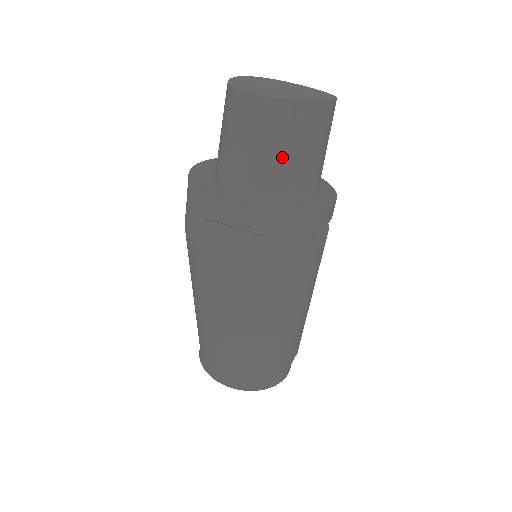
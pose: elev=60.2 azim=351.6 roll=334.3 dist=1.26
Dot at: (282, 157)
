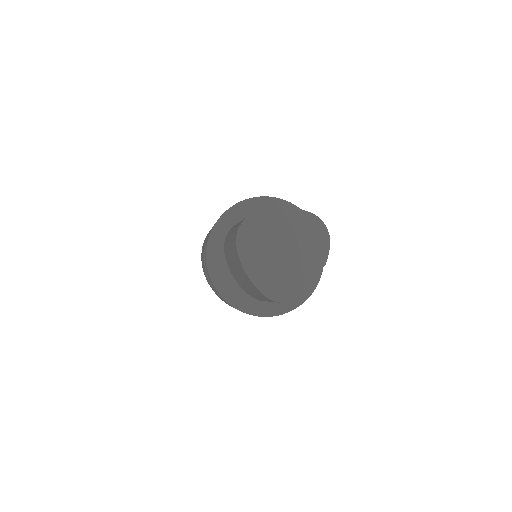
Dot at: occluded
